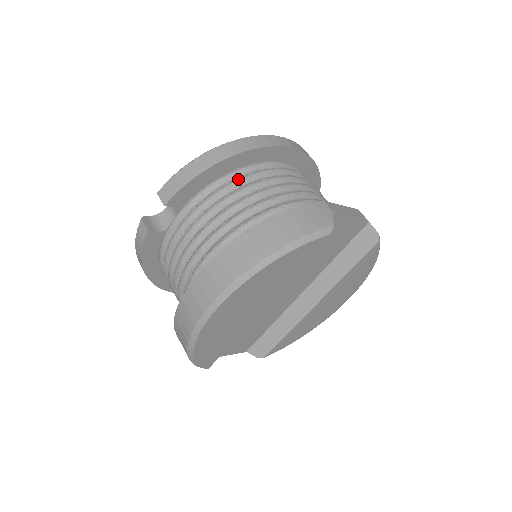
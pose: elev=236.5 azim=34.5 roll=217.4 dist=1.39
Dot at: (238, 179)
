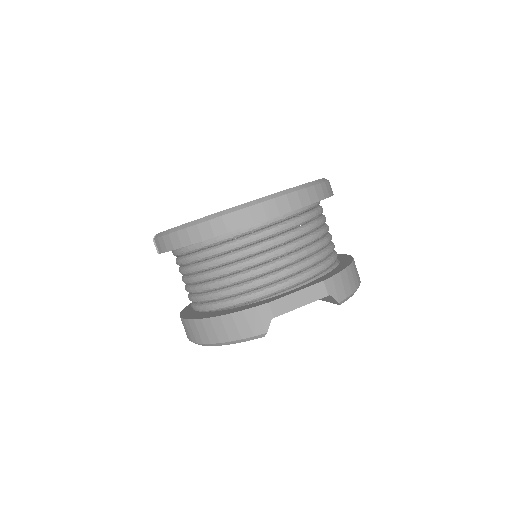
Dot at: (210, 252)
